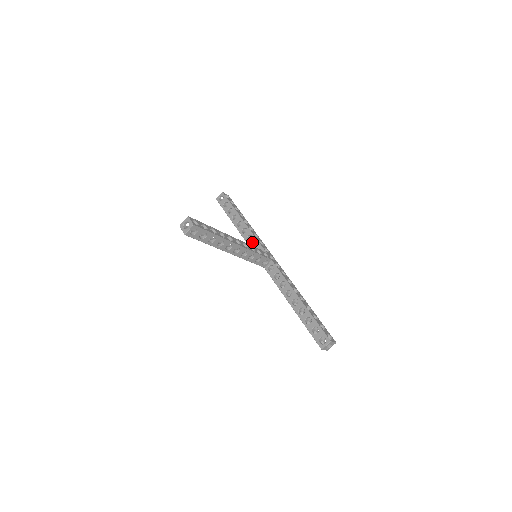
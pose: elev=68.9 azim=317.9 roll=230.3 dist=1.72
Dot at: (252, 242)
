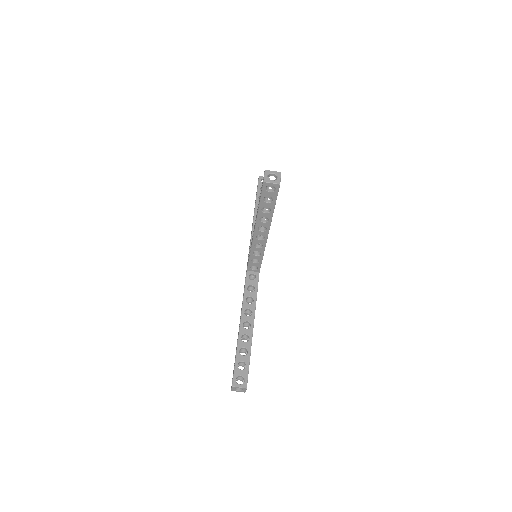
Dot at: occluded
